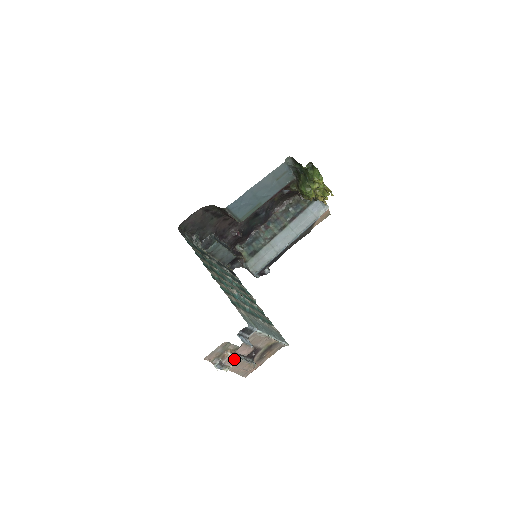
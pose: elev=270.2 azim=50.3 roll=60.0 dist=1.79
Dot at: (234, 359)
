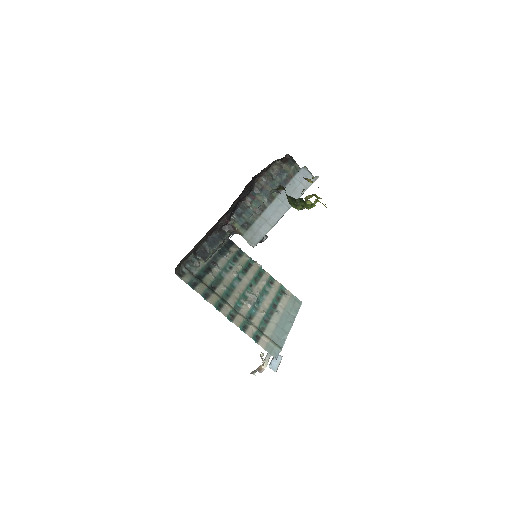
Dot at: (267, 364)
